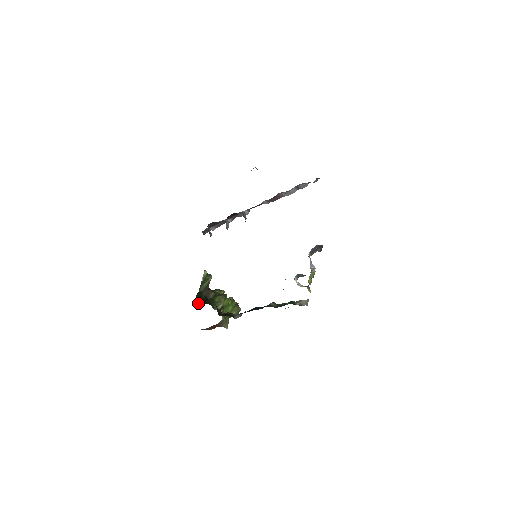
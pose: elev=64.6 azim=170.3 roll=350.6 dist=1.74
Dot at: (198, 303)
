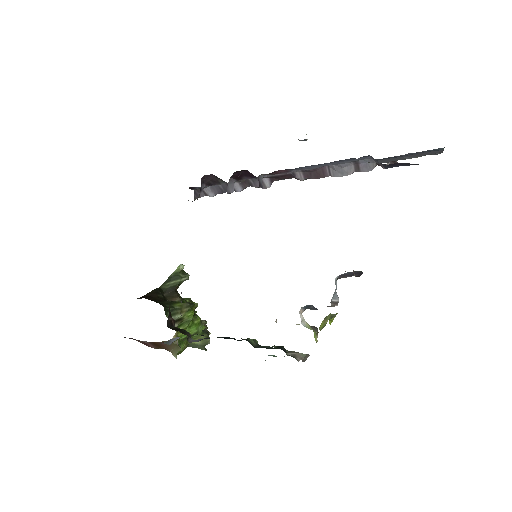
Dot at: (148, 298)
